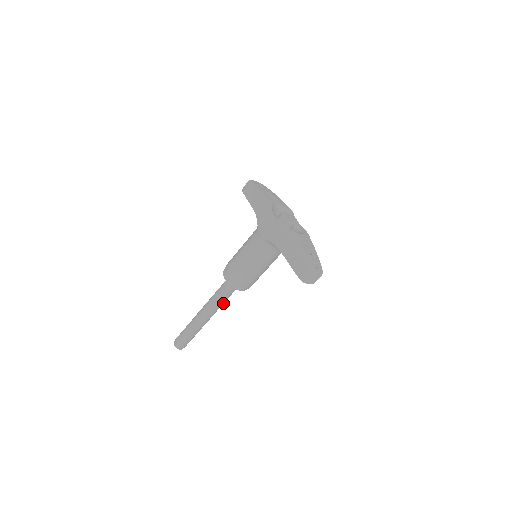
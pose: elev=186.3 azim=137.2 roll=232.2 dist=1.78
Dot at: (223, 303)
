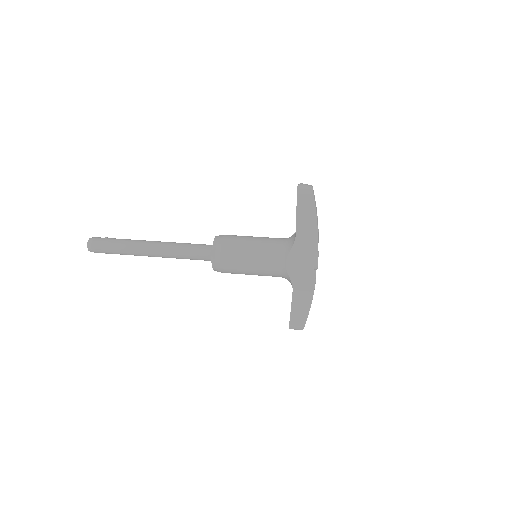
Dot at: occluded
